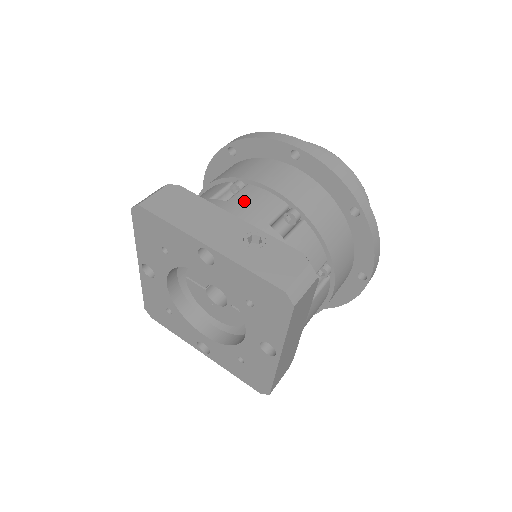
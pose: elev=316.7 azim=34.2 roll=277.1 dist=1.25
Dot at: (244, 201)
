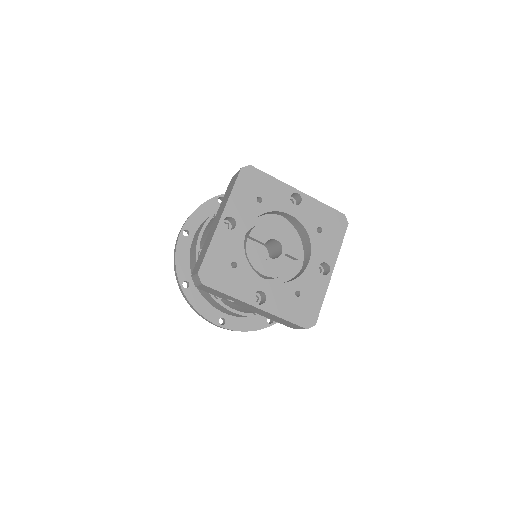
Dot at: occluded
